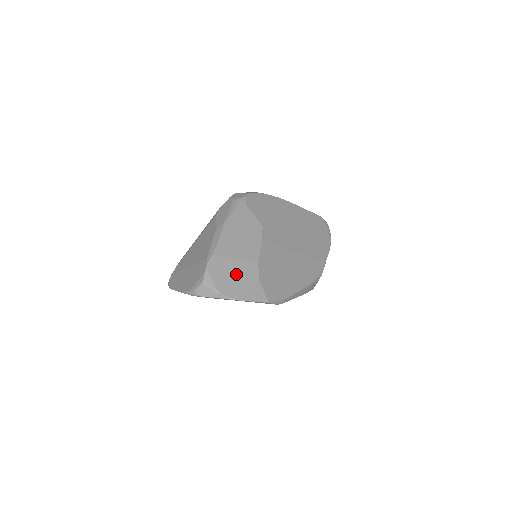
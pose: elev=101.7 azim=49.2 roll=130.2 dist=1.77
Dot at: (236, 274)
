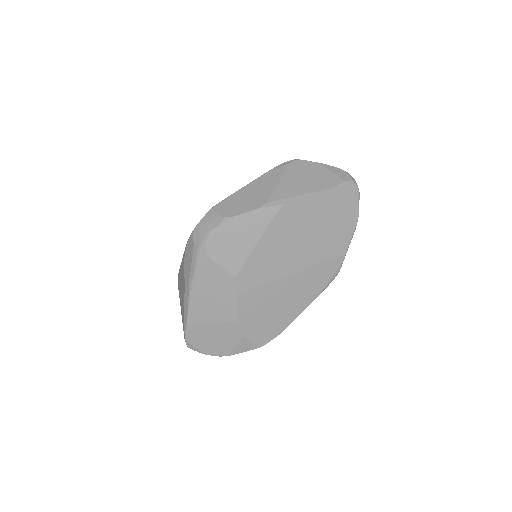
Dot at: (217, 336)
